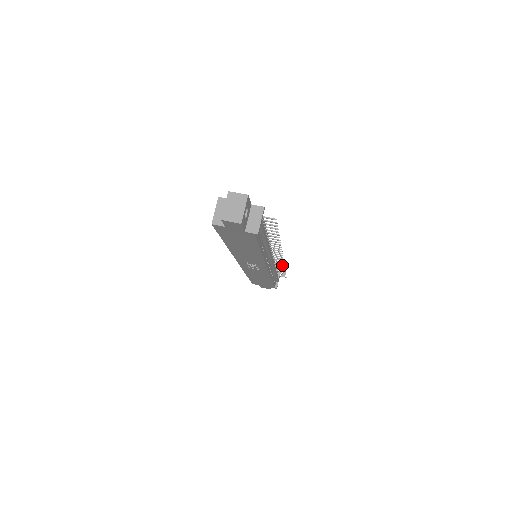
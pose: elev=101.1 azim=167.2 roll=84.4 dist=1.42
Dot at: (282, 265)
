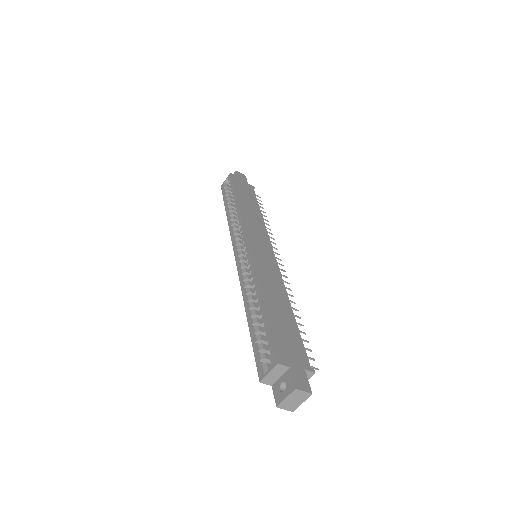
Dot at: (271, 234)
